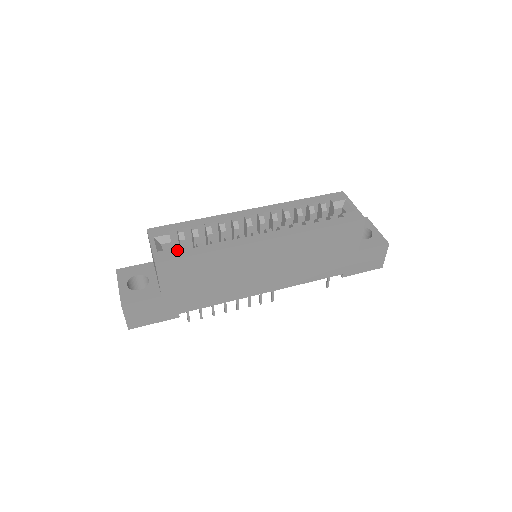
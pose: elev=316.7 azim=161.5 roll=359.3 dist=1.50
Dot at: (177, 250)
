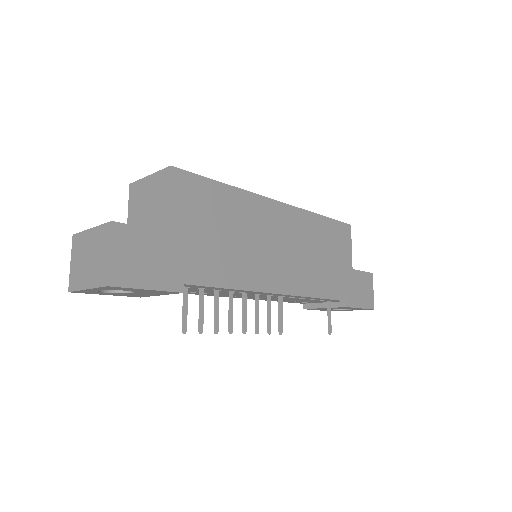
Dot at: occluded
